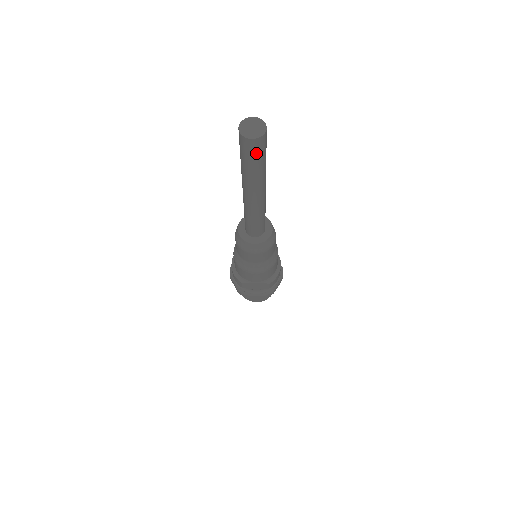
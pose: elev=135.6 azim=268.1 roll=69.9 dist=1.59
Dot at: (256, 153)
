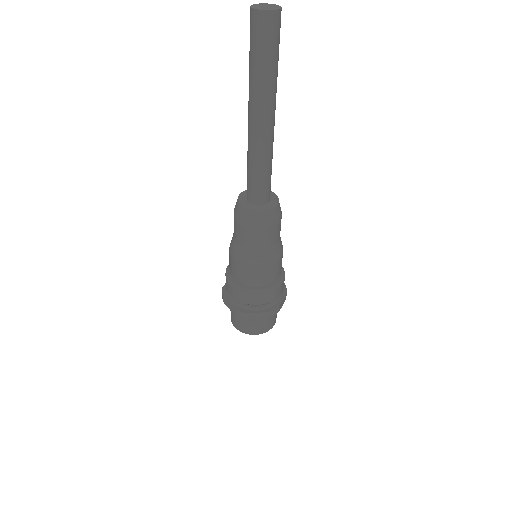
Dot at: (271, 38)
